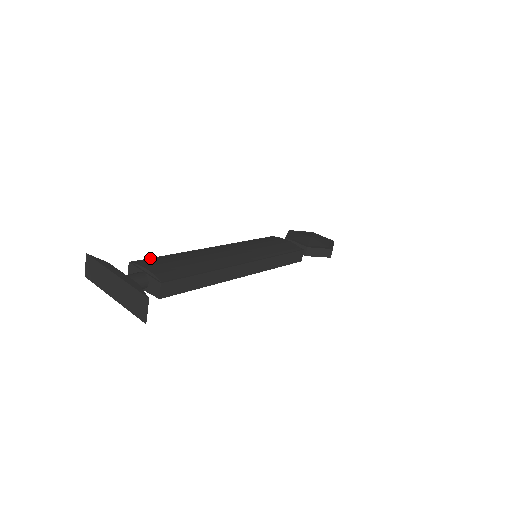
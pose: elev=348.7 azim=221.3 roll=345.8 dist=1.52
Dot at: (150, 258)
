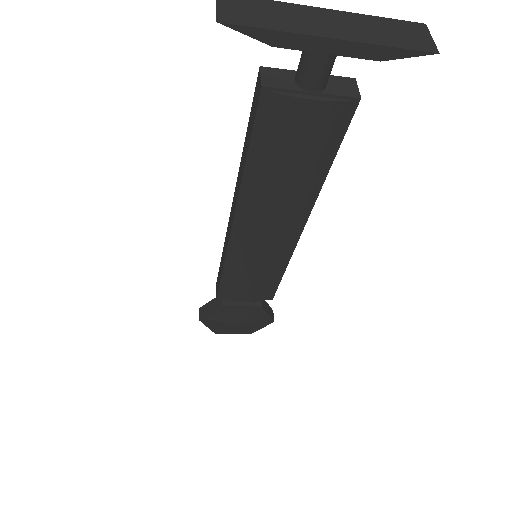
Dot at: (252, 105)
